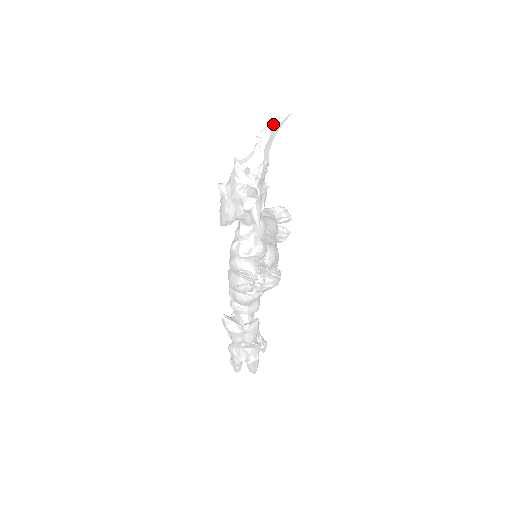
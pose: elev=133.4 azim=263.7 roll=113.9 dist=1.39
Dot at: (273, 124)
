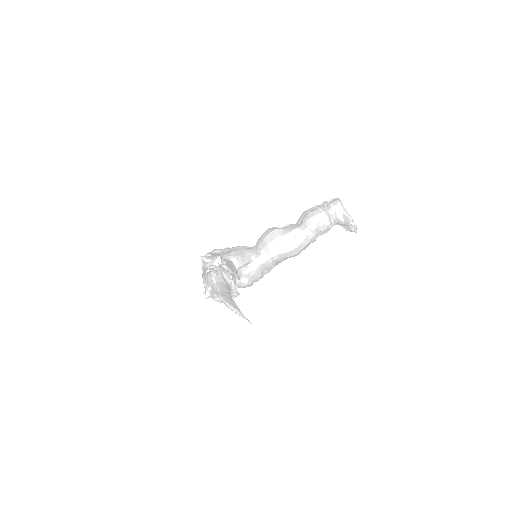
Dot at: (231, 309)
